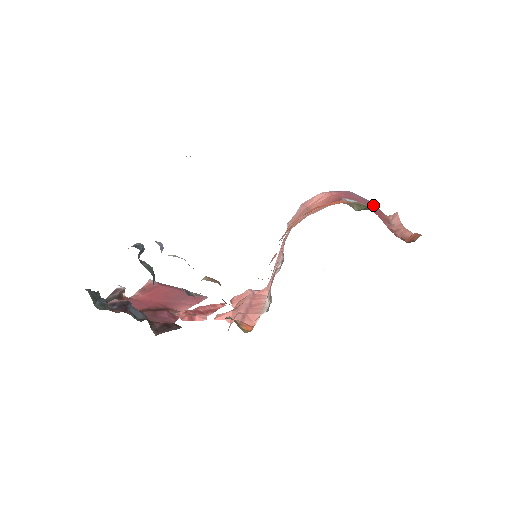
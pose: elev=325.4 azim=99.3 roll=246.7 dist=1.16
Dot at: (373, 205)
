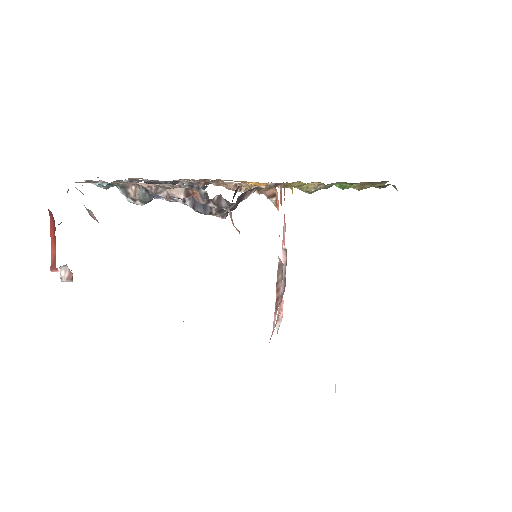
Dot at: occluded
